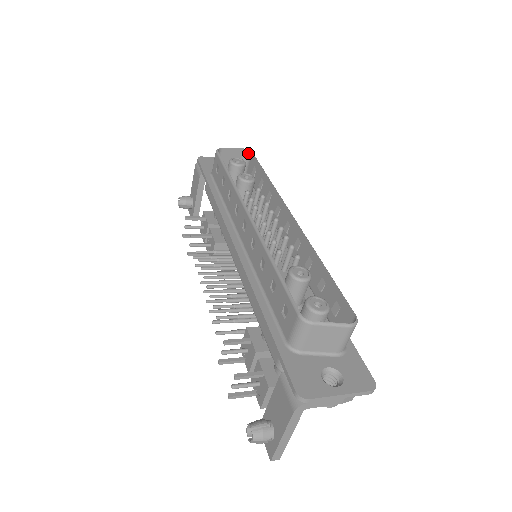
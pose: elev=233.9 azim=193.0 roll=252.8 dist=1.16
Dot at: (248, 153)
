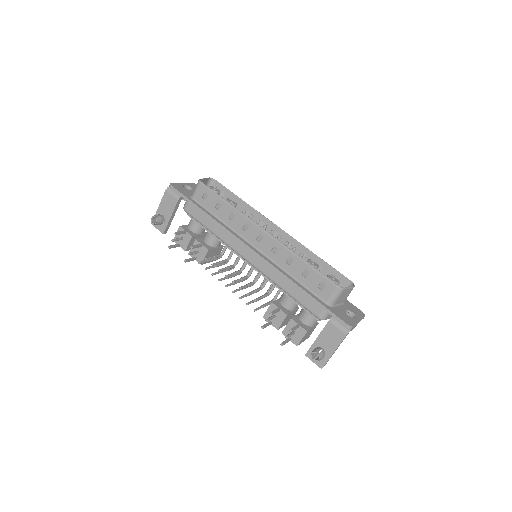
Dot at: (212, 181)
